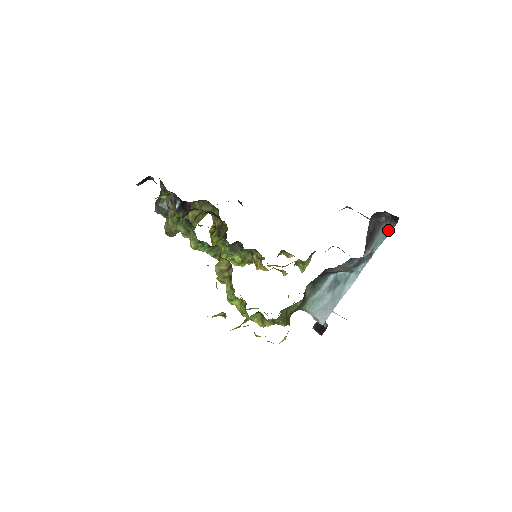
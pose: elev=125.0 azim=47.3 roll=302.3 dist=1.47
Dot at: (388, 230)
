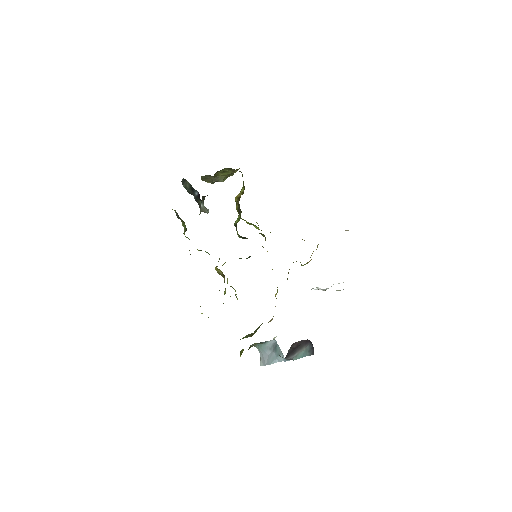
Dot at: (308, 353)
